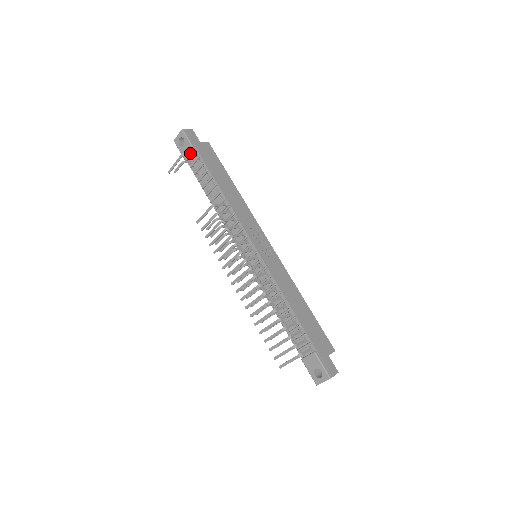
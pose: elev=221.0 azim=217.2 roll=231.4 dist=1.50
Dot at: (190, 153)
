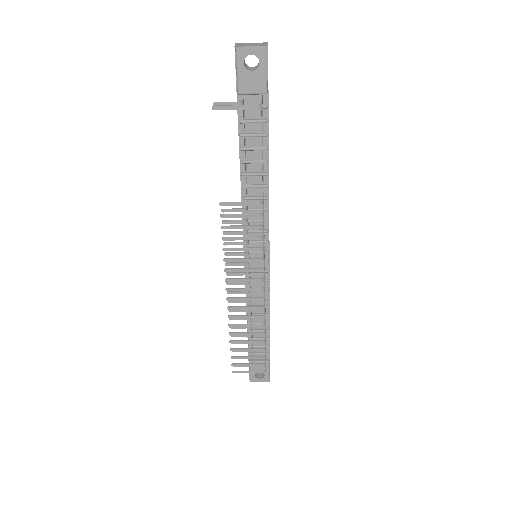
Dot at: (262, 100)
